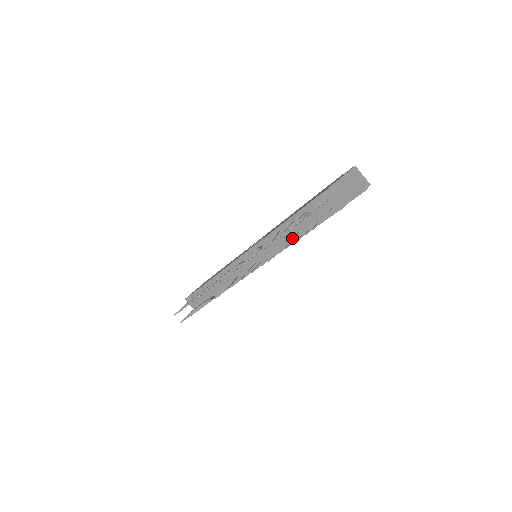
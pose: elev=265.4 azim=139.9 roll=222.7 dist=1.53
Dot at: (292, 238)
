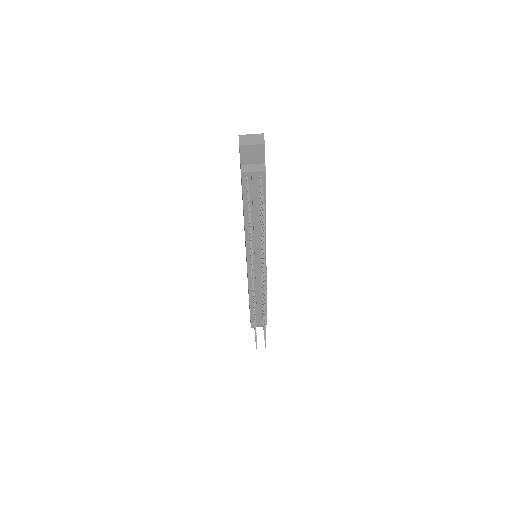
Dot at: occluded
